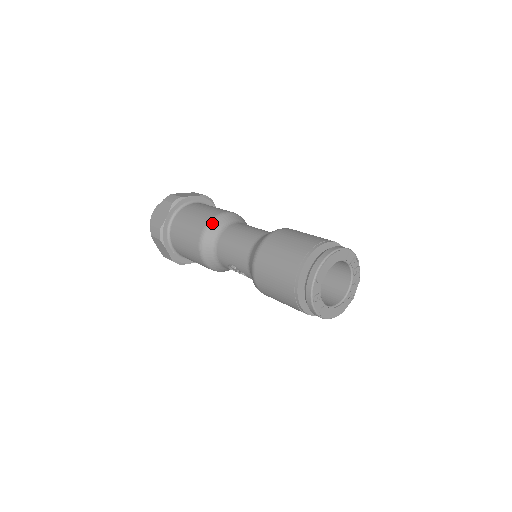
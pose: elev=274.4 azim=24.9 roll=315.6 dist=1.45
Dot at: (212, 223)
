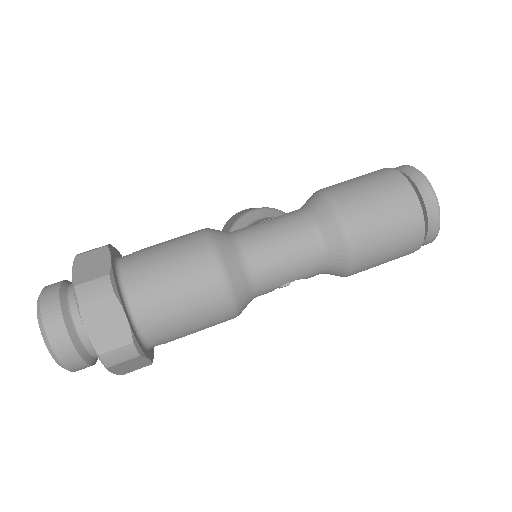
Dot at: (225, 262)
